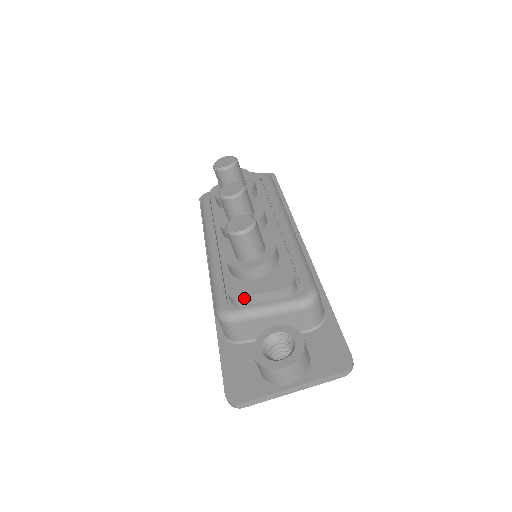
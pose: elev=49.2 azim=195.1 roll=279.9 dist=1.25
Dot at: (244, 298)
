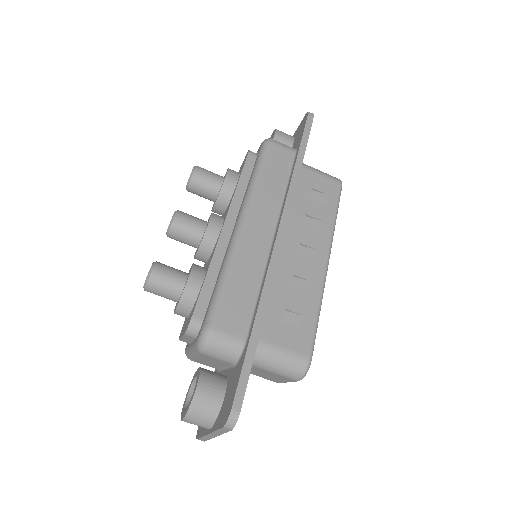
Dot at: (182, 340)
